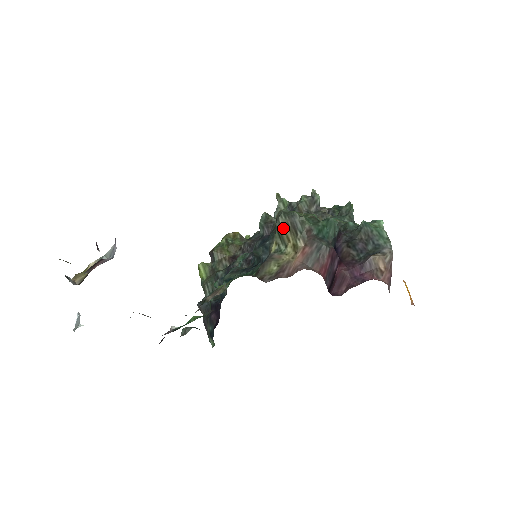
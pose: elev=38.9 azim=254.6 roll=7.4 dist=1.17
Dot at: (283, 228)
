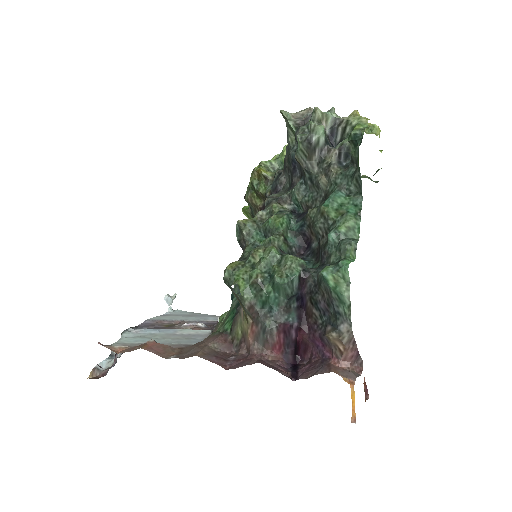
Dot at: (233, 293)
